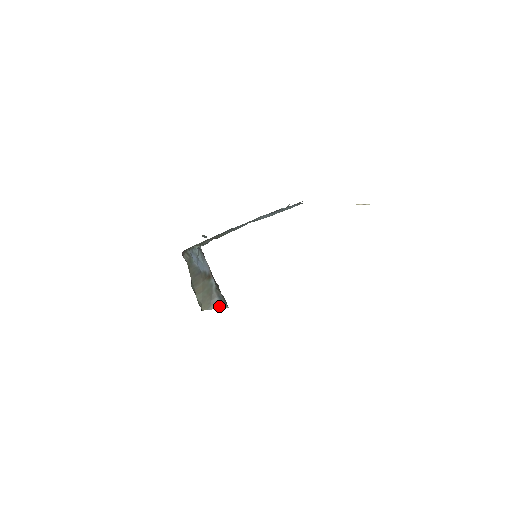
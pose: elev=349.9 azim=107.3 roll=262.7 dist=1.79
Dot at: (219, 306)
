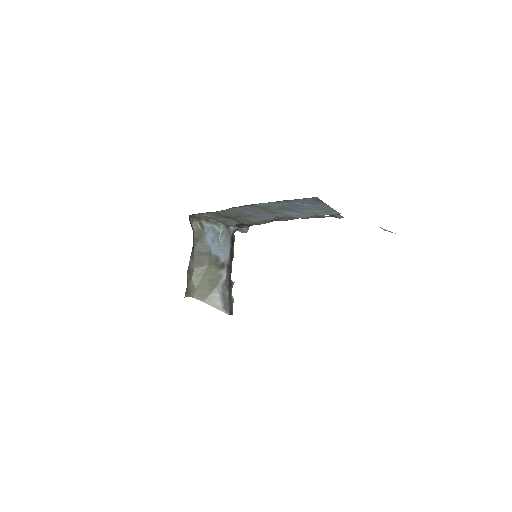
Dot at: (217, 305)
